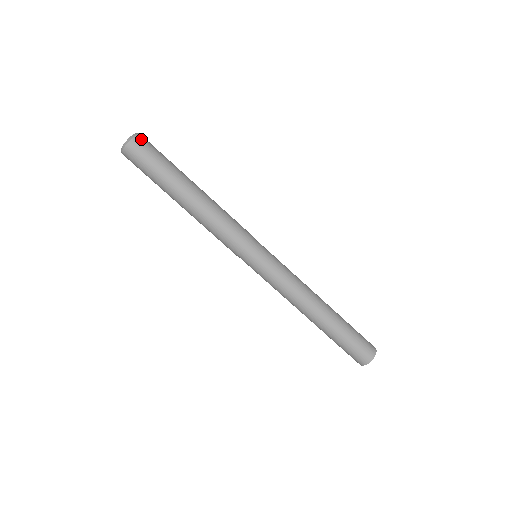
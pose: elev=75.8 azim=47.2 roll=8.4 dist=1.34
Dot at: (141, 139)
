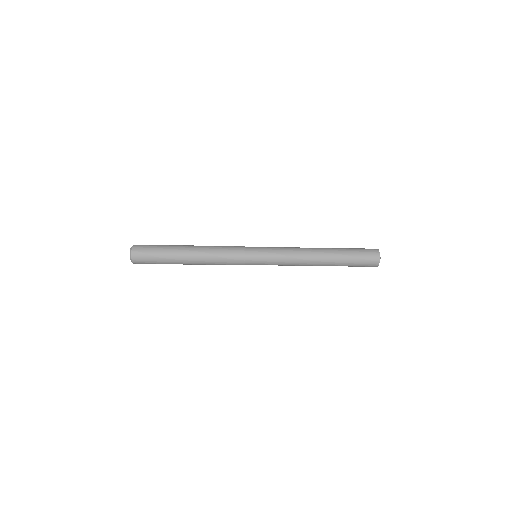
Dot at: (137, 247)
